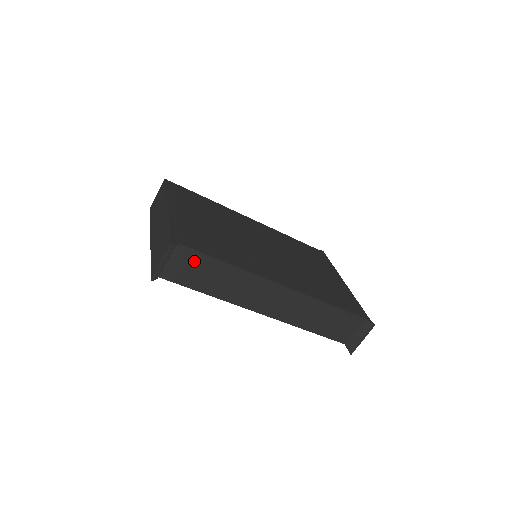
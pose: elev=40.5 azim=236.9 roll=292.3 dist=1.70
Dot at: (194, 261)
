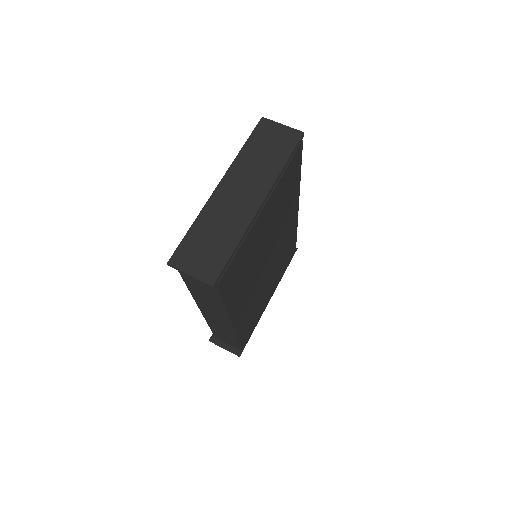
Dot at: (210, 289)
